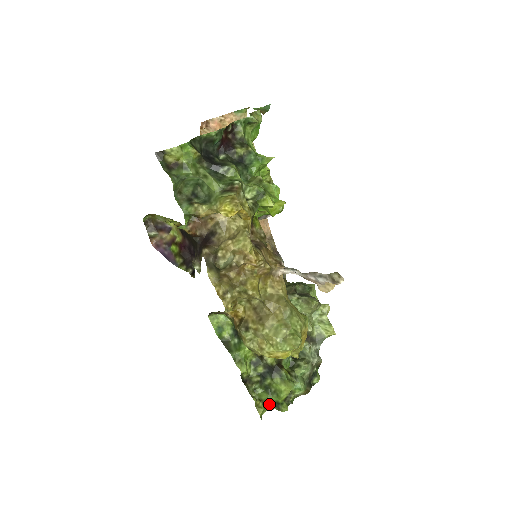
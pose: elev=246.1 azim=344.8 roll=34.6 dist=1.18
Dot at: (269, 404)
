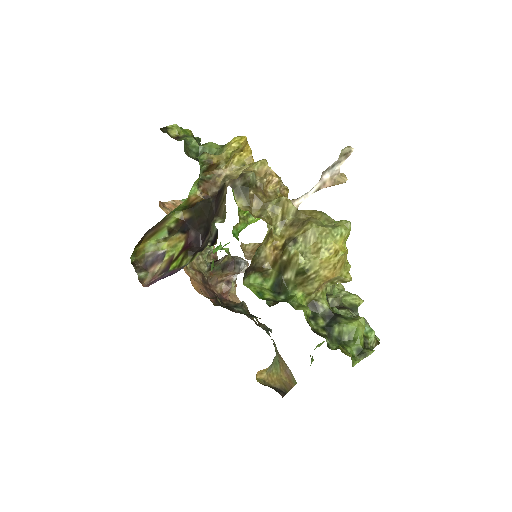
Dot at: (352, 357)
